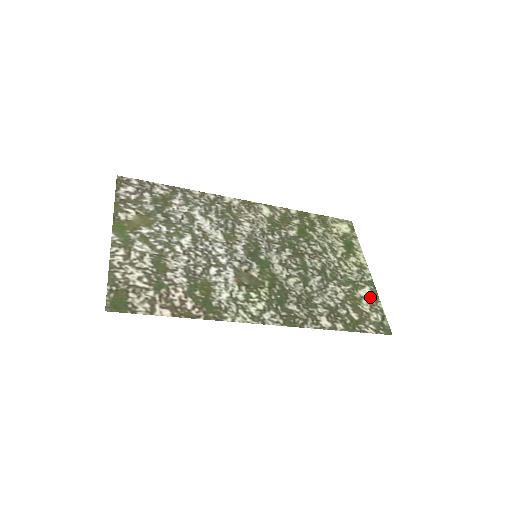
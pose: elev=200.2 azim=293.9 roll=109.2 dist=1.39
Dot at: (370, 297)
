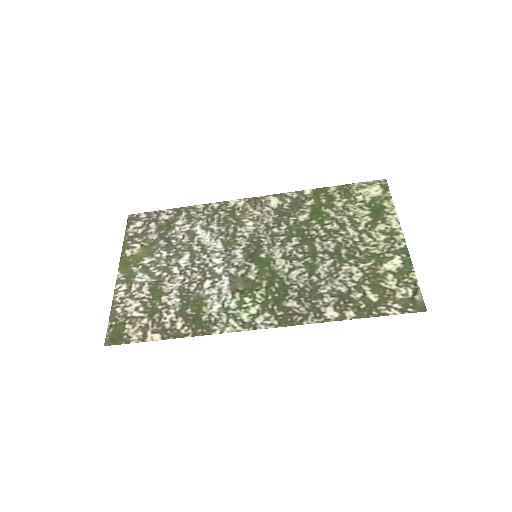
Dot at: (399, 269)
